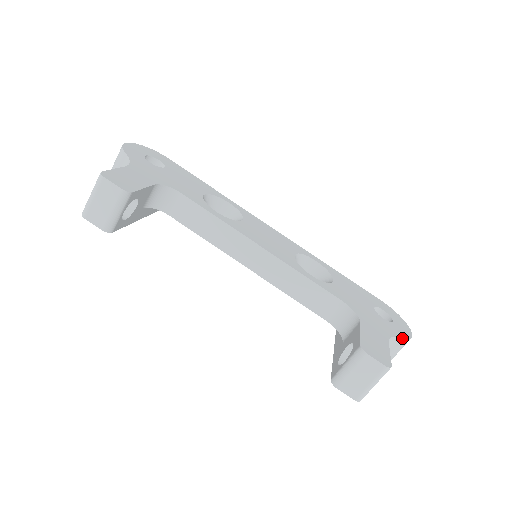
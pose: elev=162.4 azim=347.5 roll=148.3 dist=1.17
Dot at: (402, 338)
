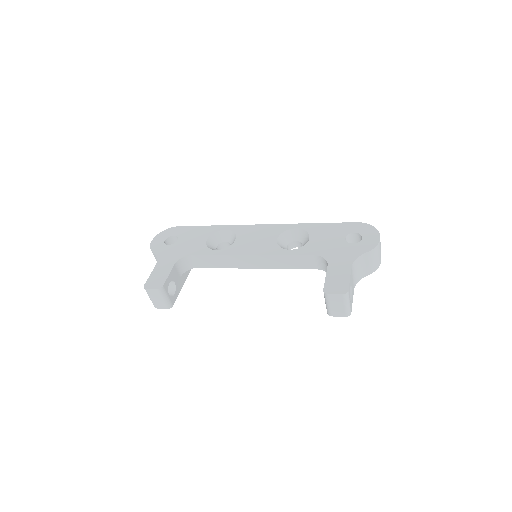
Dot at: (367, 252)
